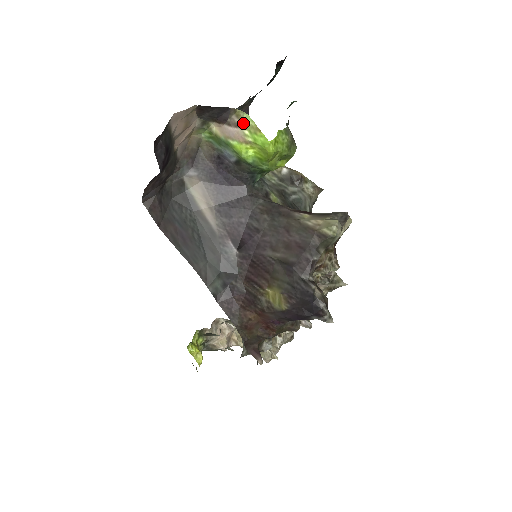
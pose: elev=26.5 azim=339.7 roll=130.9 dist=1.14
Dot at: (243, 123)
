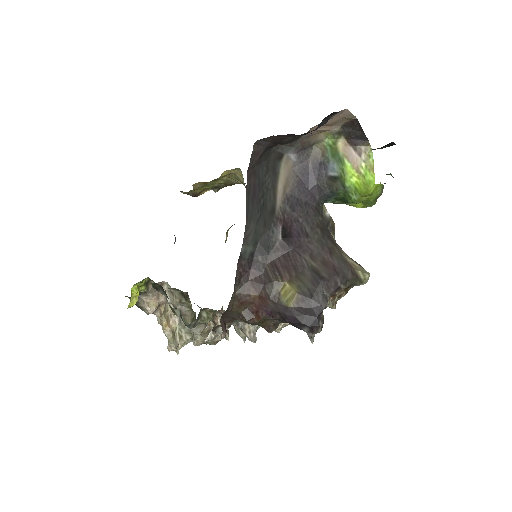
Dot at: (366, 157)
